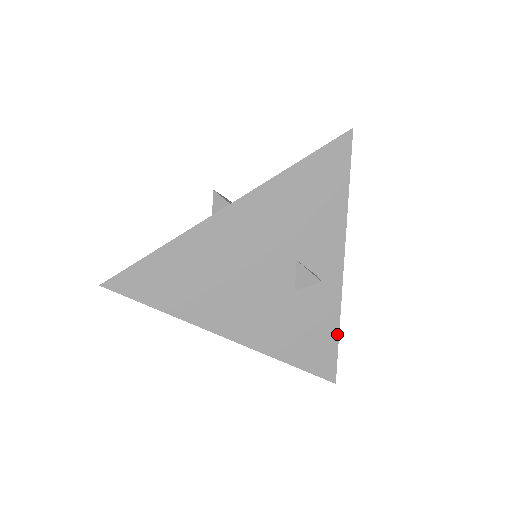
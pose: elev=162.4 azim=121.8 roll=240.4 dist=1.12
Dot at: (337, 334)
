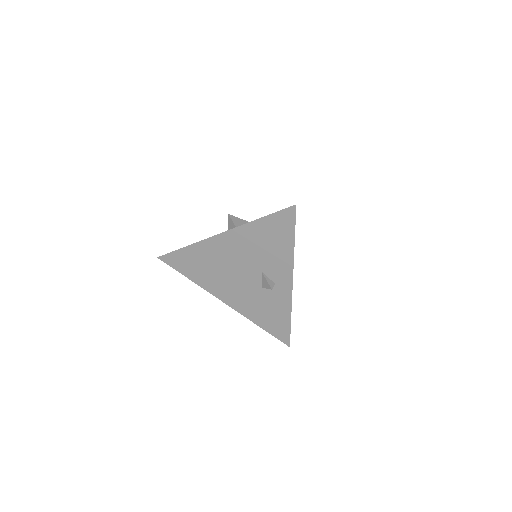
Dot at: (290, 320)
